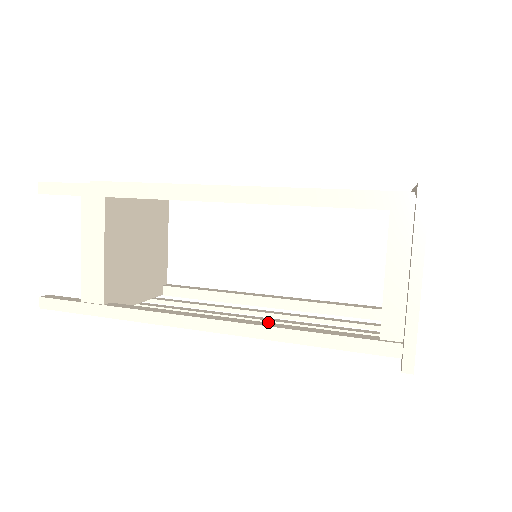
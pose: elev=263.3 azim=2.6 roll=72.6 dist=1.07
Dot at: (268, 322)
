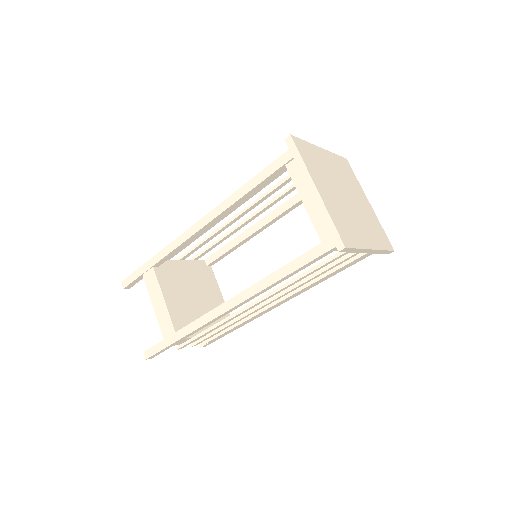
Dot at: (281, 293)
